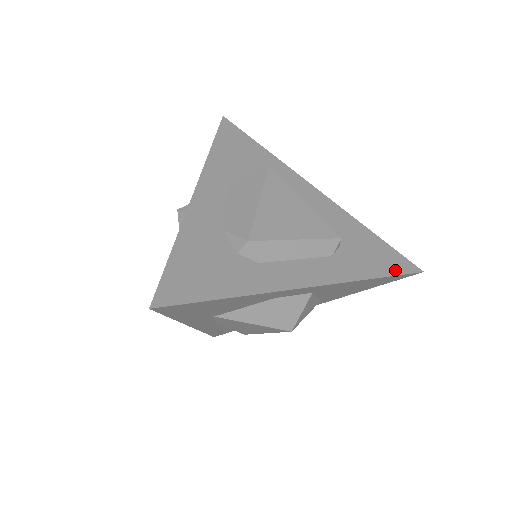
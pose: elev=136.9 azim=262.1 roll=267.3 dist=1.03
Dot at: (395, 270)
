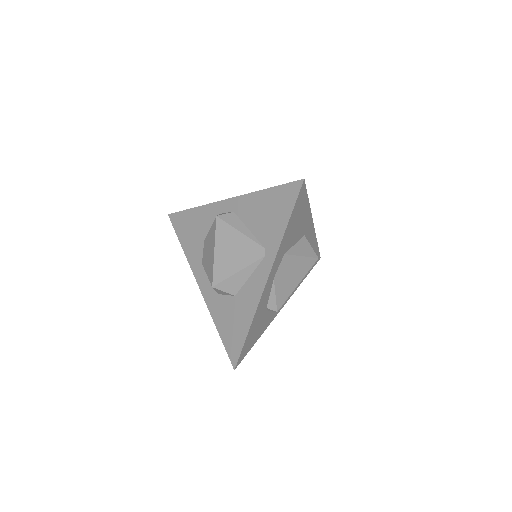
Dot at: occluded
